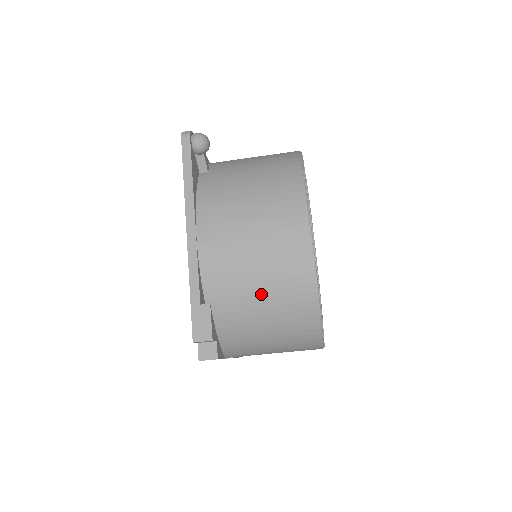
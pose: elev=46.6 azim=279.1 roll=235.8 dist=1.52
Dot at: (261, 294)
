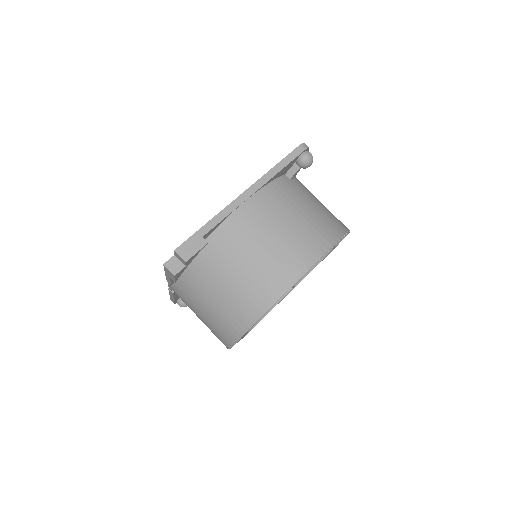
Dot at: (239, 273)
